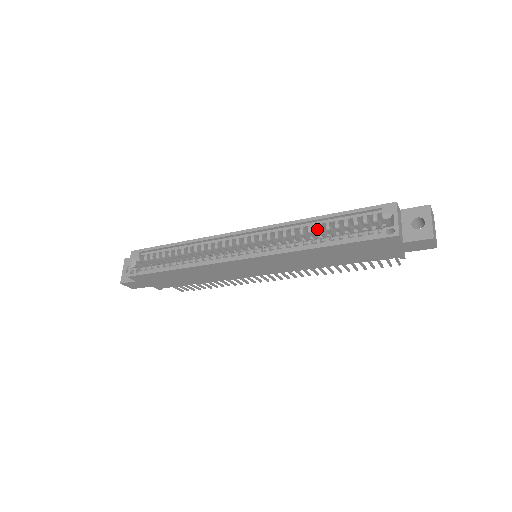
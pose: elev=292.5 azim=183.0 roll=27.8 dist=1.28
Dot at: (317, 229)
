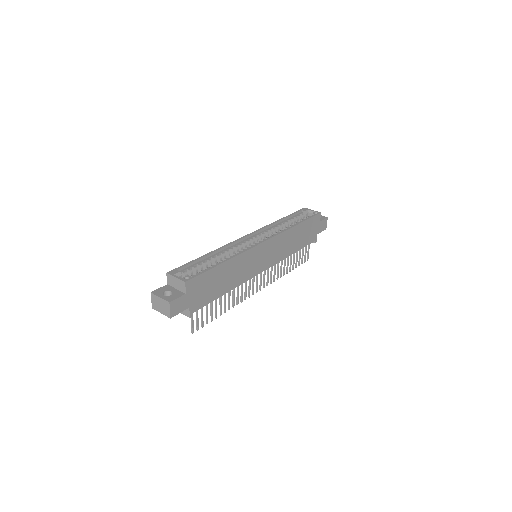
Dot at: (284, 224)
